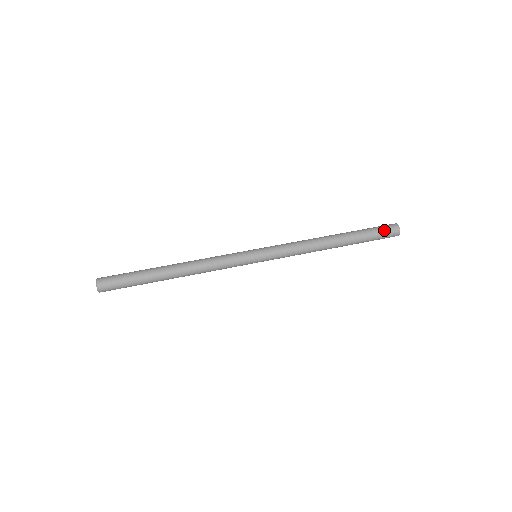
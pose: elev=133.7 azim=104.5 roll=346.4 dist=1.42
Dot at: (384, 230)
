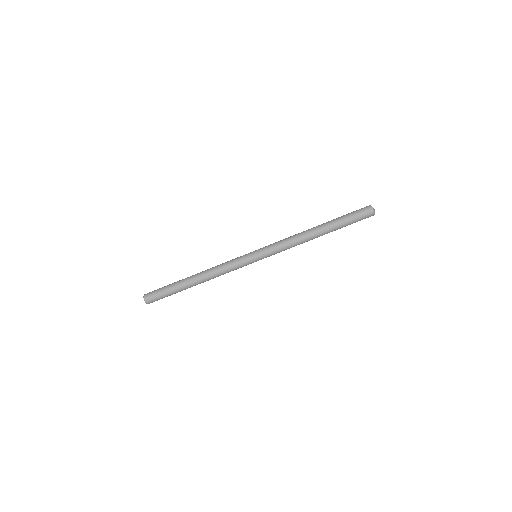
Dot at: (361, 219)
